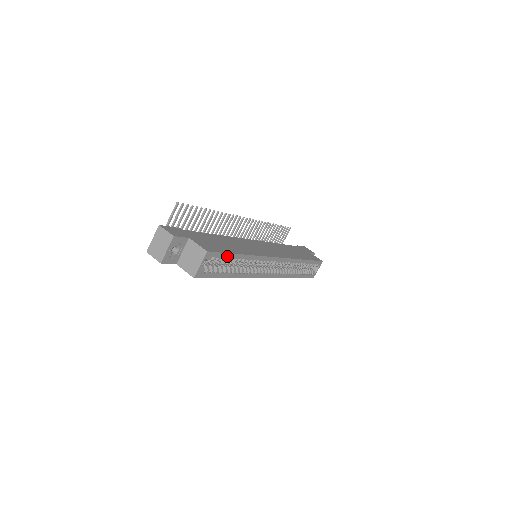
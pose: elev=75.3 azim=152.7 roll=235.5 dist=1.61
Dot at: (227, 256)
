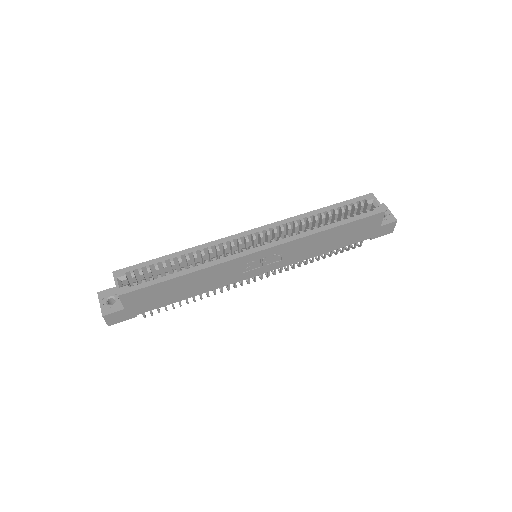
Dot at: (150, 264)
